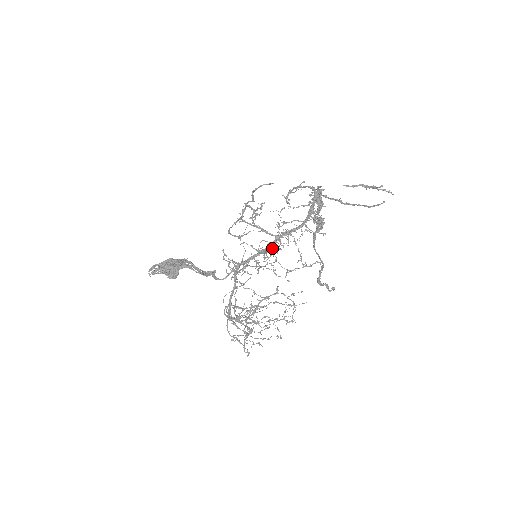
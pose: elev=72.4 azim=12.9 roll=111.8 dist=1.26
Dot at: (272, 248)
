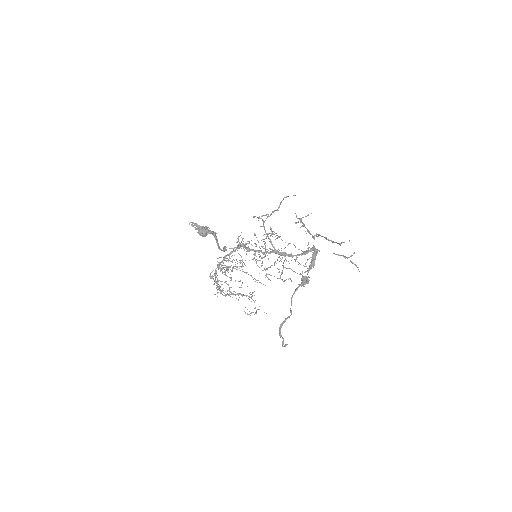
Dot at: (270, 248)
